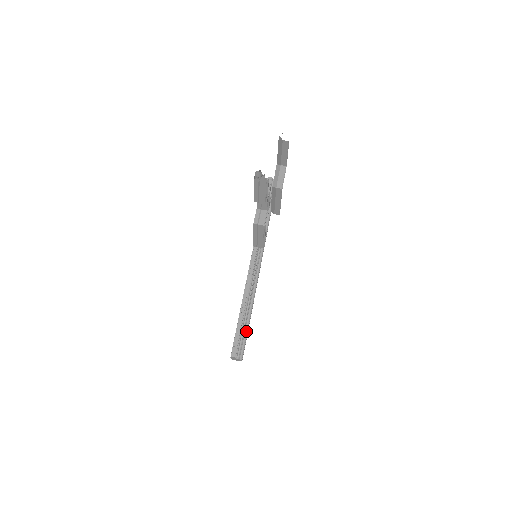
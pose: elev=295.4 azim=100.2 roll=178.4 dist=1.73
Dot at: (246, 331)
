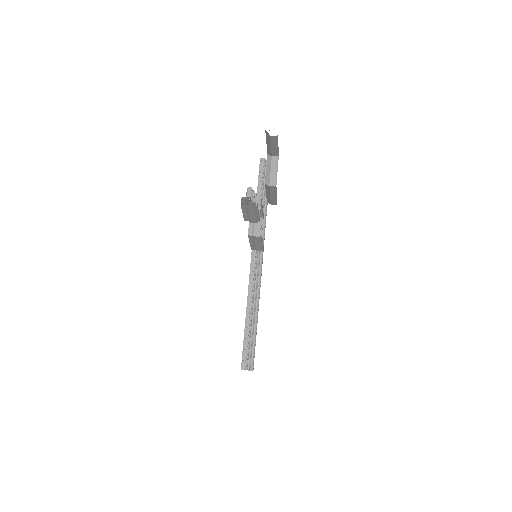
Dot at: (254, 339)
